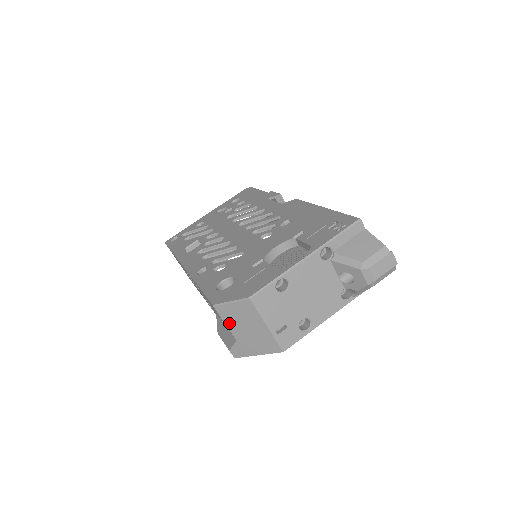
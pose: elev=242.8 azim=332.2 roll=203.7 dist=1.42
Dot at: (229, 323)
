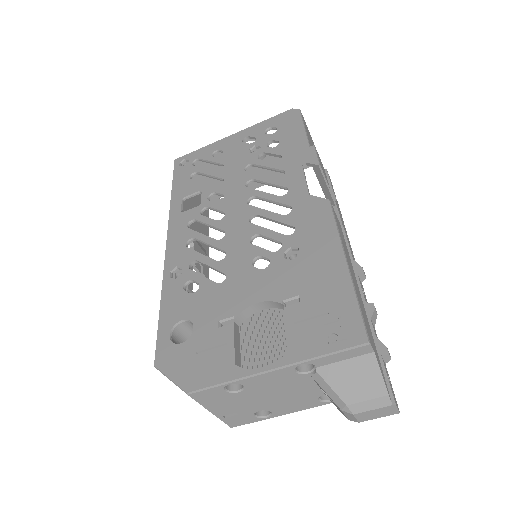
Dot at: occluded
